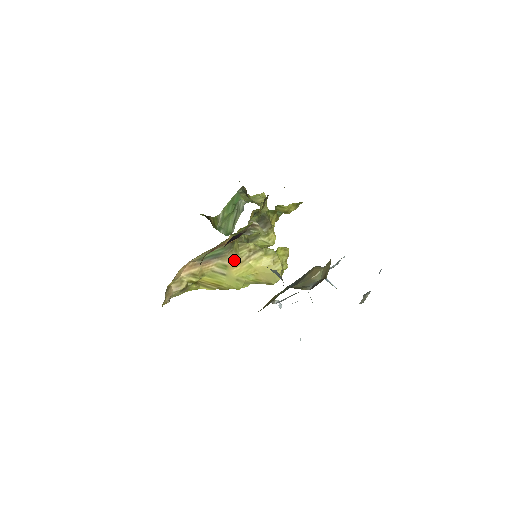
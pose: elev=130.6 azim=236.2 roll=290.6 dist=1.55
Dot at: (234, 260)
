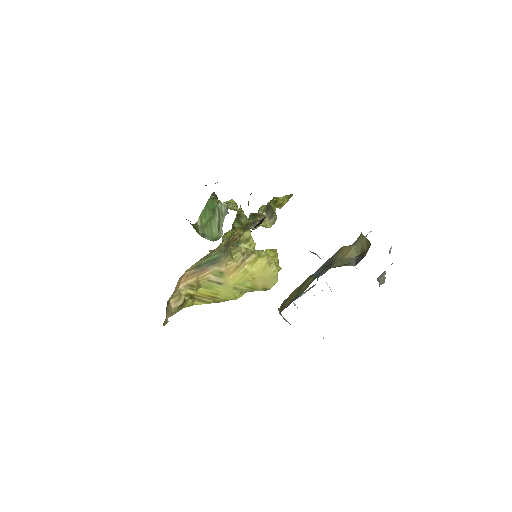
Dot at: (230, 265)
